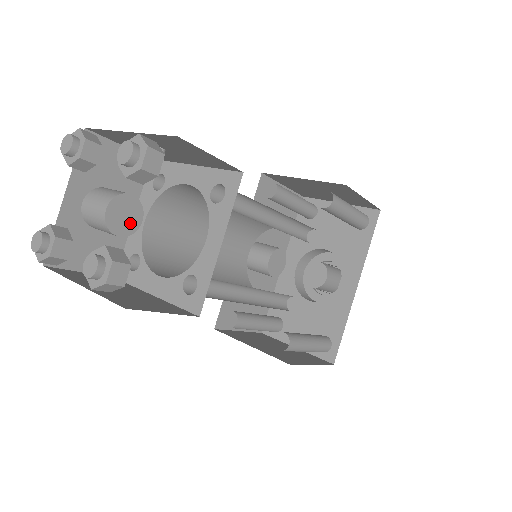
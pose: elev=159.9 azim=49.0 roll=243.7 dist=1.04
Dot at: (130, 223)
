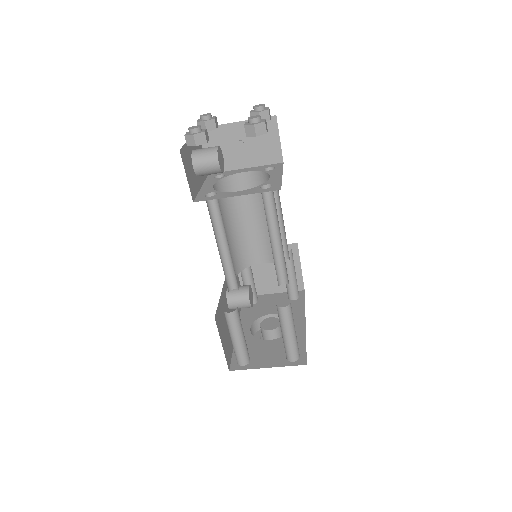
Dot at: (221, 165)
